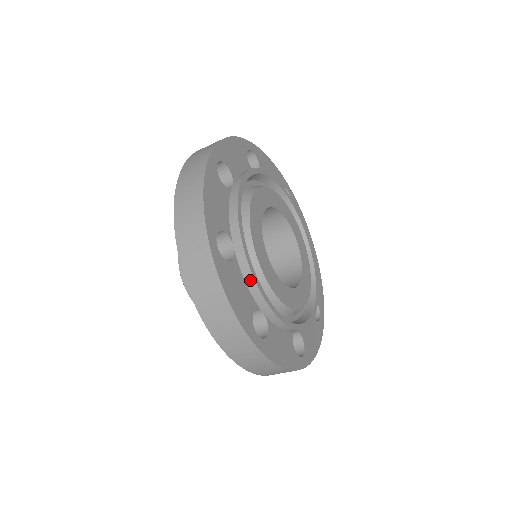
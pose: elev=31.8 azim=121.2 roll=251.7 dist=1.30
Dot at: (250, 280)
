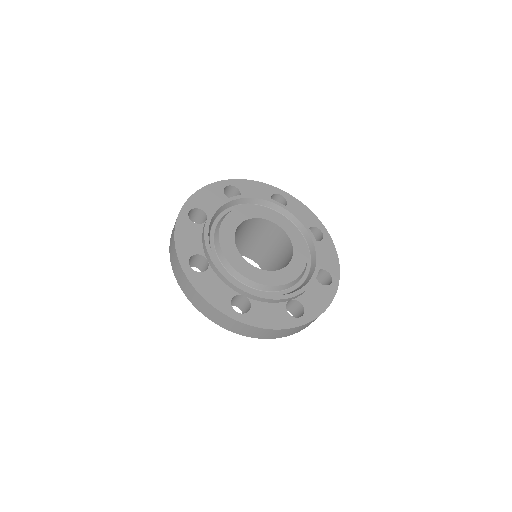
Dot at: (203, 236)
